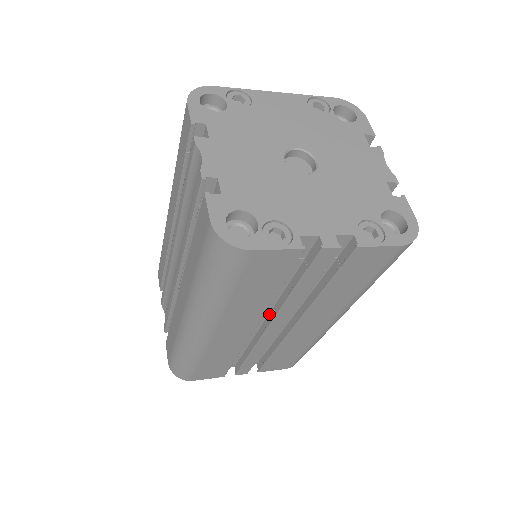
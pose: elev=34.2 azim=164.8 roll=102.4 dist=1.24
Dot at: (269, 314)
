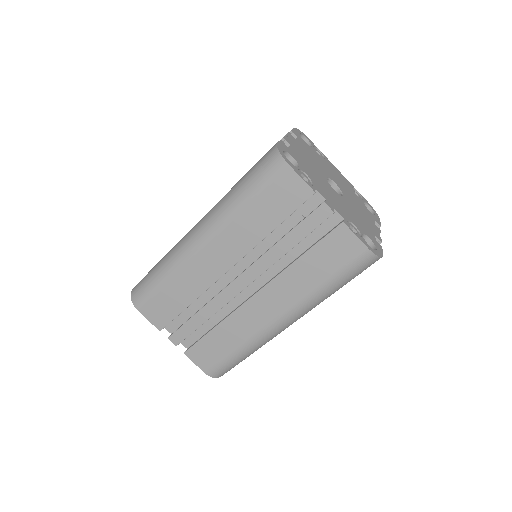
Dot at: occluded
